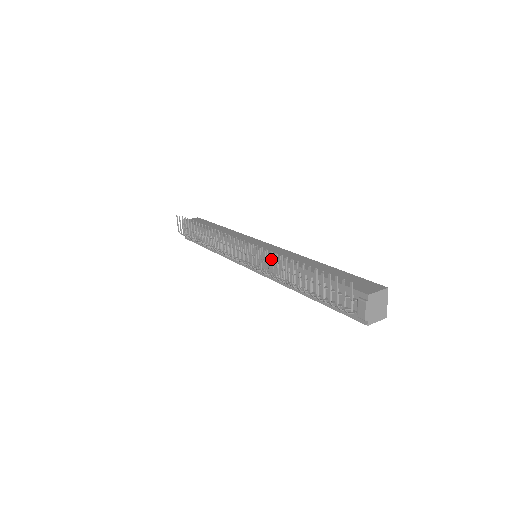
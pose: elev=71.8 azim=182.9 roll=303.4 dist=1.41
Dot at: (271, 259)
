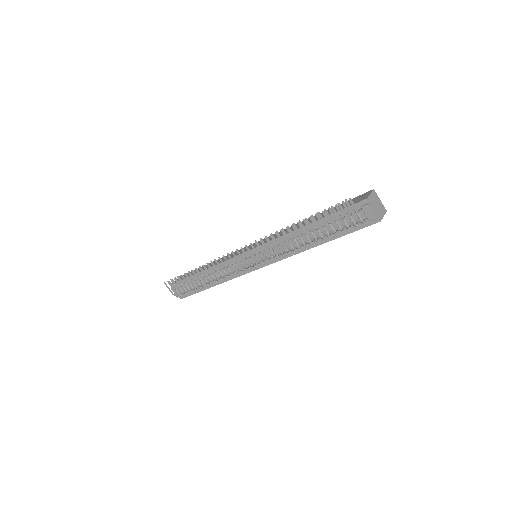
Dot at: (274, 241)
